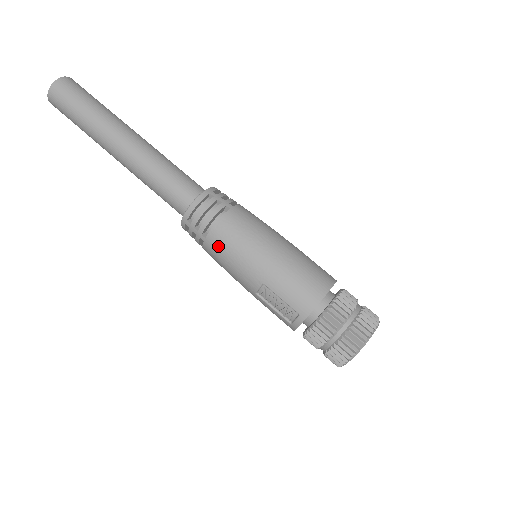
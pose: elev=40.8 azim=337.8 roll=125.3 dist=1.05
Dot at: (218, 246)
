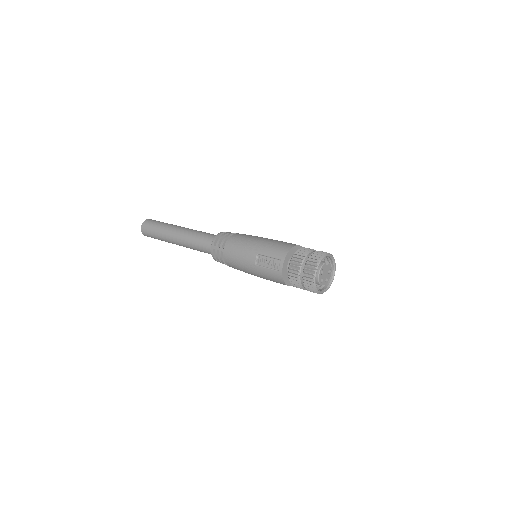
Dot at: (231, 248)
